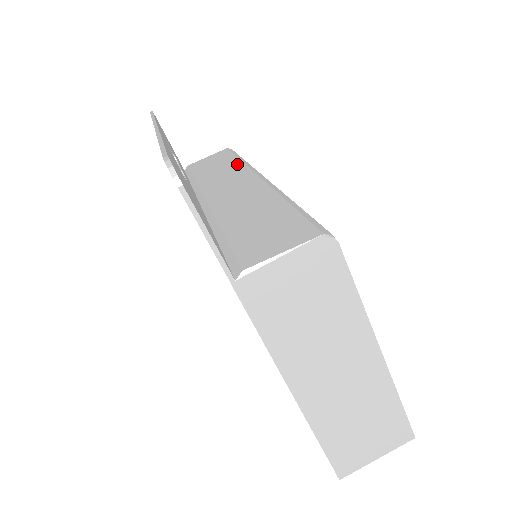
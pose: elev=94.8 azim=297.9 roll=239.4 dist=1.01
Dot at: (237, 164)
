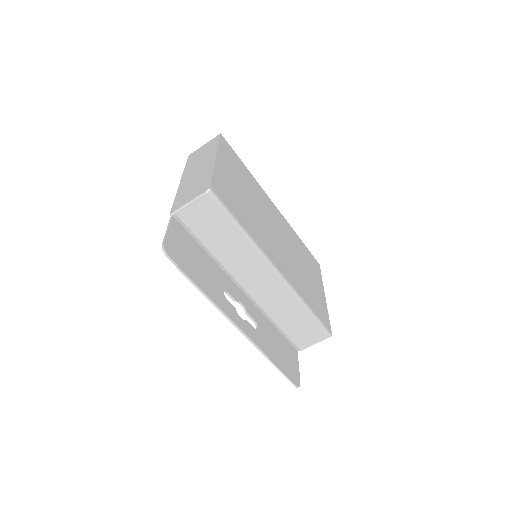
Dot at: (245, 245)
